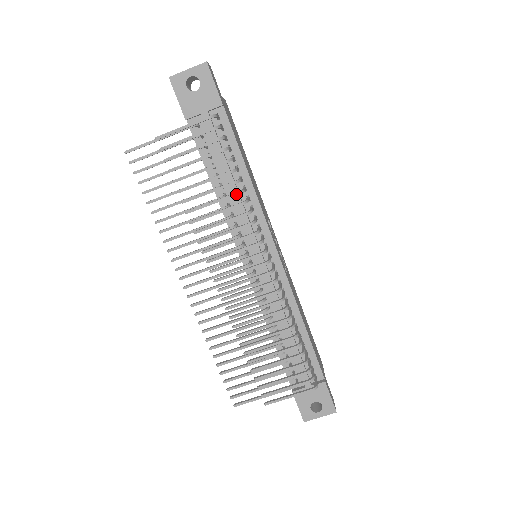
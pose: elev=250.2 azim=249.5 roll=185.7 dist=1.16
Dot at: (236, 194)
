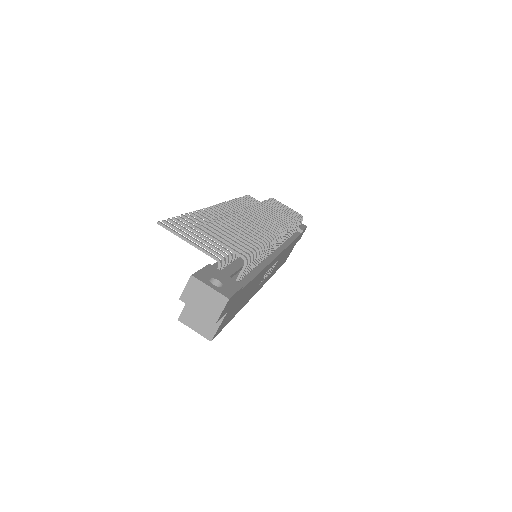
Dot at: (291, 221)
